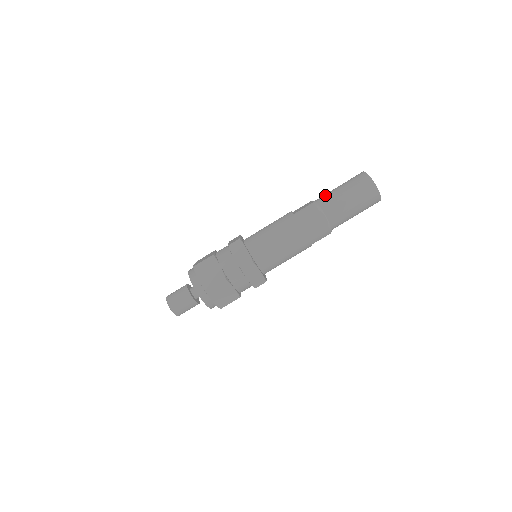
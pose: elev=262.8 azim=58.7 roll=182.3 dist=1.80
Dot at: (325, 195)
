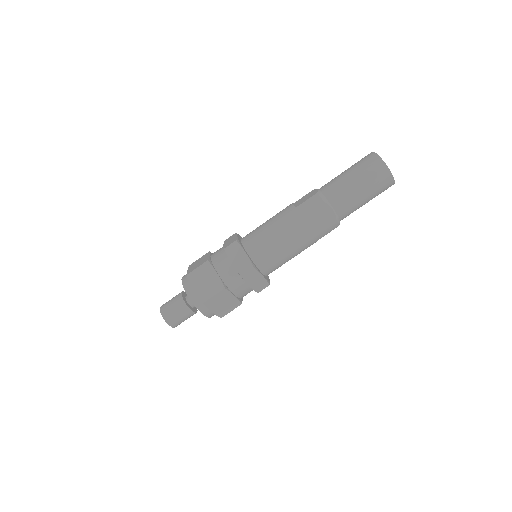
Dot at: (330, 183)
